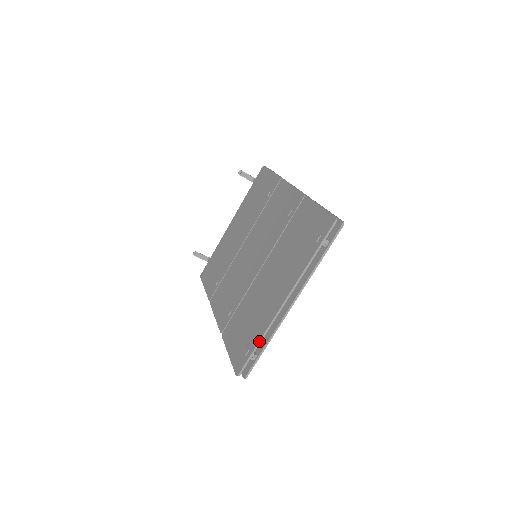
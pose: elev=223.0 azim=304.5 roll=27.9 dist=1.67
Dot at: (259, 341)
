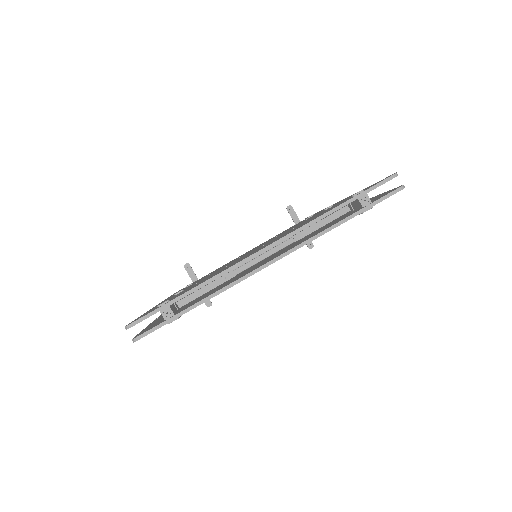
Dot at: (192, 288)
